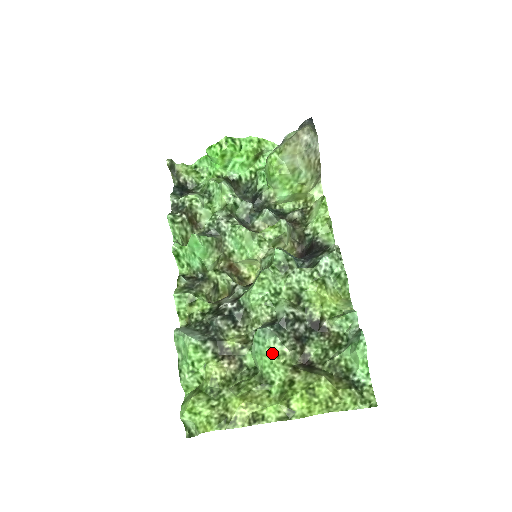
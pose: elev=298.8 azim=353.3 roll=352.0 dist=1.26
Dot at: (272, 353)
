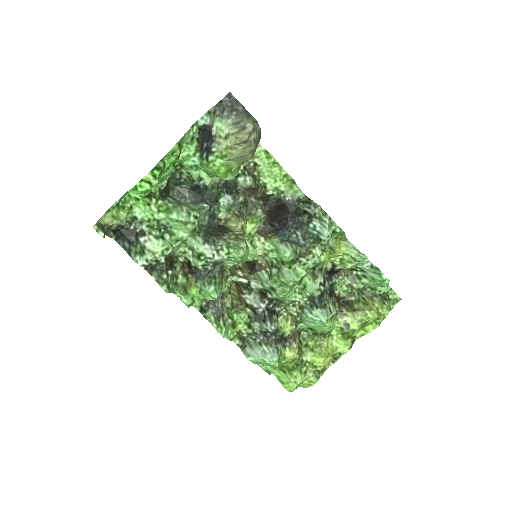
Dot at: (328, 323)
